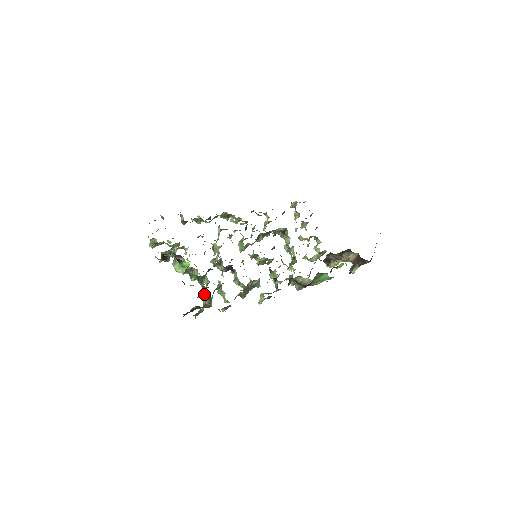
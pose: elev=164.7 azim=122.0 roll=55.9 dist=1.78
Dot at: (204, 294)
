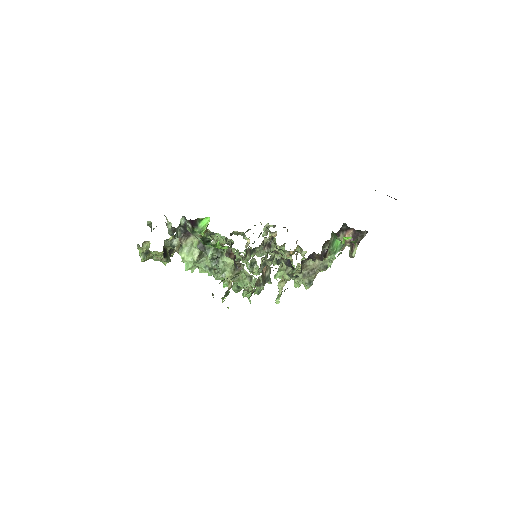
Dot at: (227, 268)
